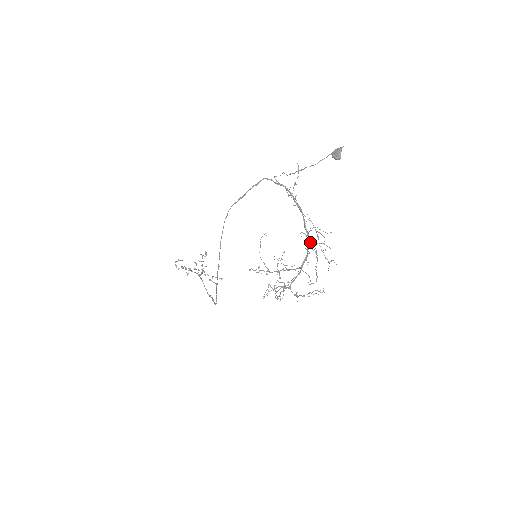
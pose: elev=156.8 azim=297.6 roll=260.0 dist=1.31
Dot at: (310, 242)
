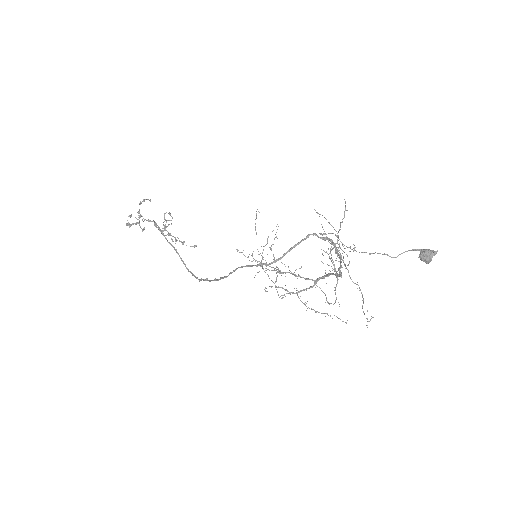
Dot at: occluded
